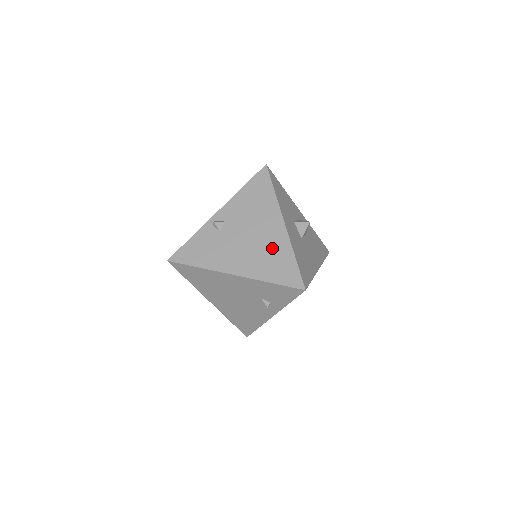
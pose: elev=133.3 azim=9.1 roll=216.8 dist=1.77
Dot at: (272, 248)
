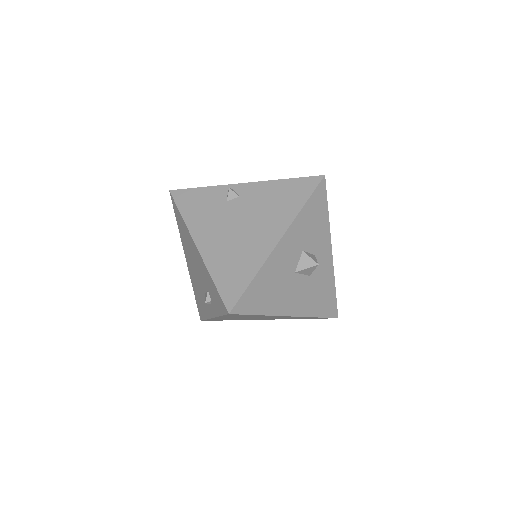
Dot at: (246, 252)
